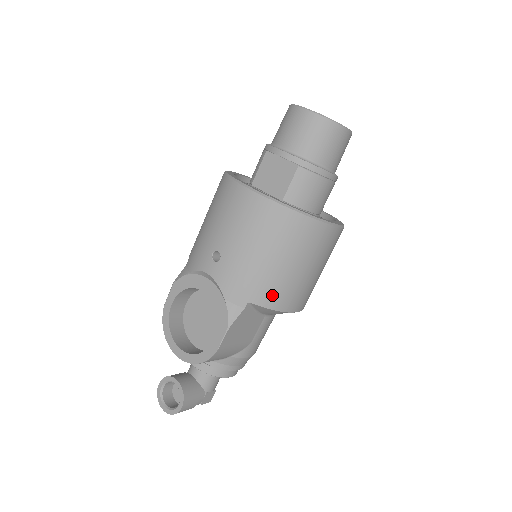
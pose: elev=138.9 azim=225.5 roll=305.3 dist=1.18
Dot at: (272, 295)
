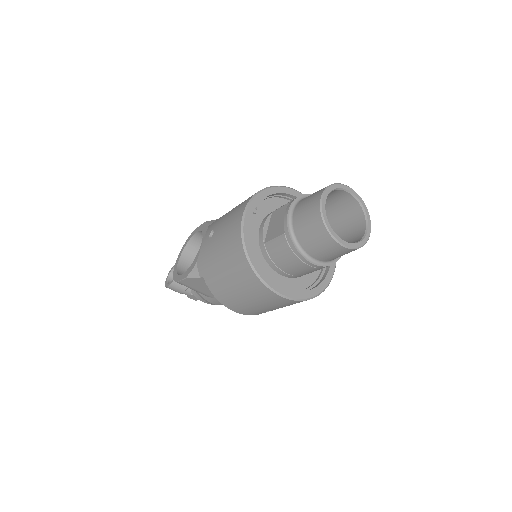
Dot at: (216, 288)
